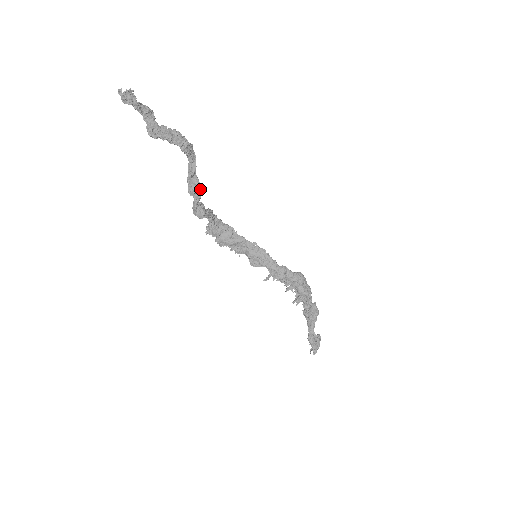
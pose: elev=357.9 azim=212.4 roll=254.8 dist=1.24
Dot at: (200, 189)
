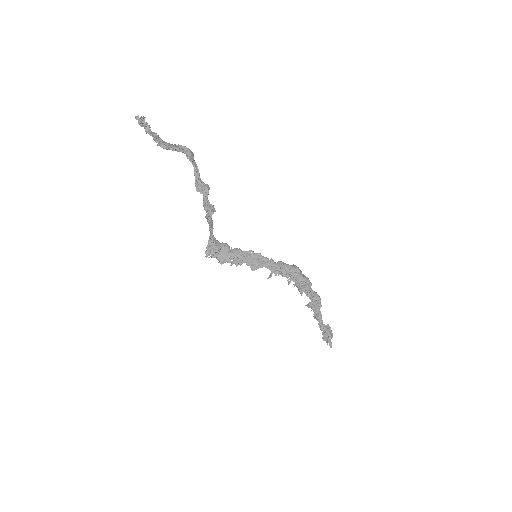
Dot at: (207, 186)
